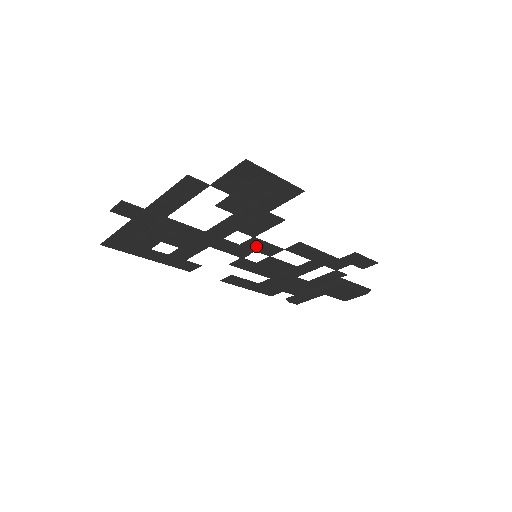
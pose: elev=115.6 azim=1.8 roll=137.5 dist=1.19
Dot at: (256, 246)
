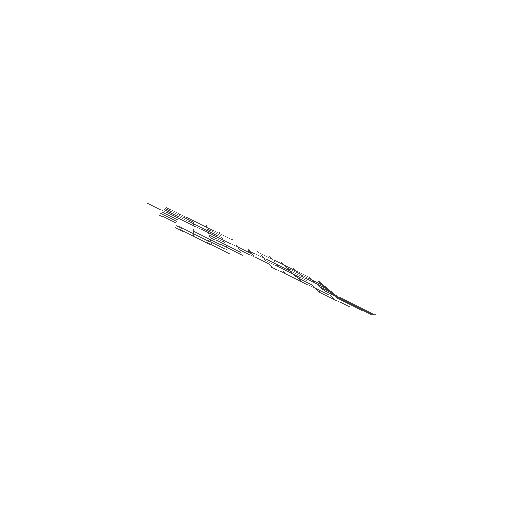
Dot at: occluded
